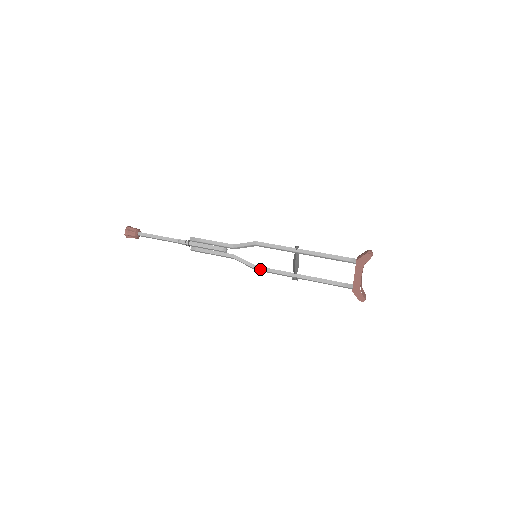
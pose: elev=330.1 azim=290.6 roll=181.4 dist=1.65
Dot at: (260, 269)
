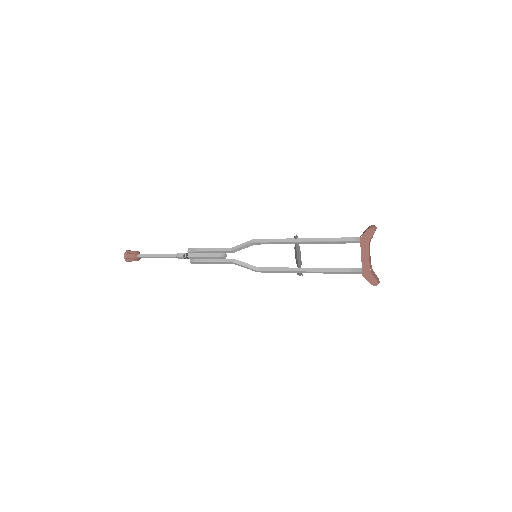
Dot at: (262, 270)
